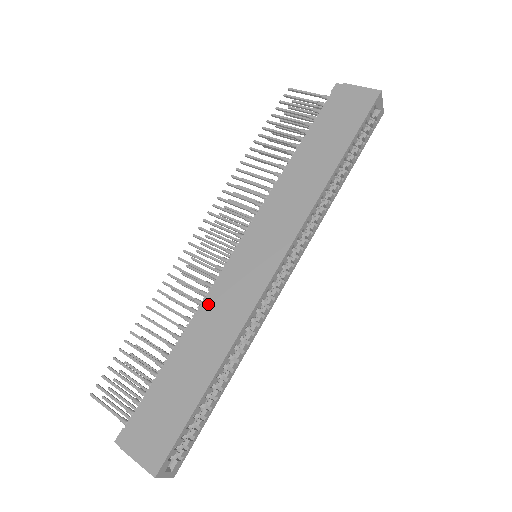
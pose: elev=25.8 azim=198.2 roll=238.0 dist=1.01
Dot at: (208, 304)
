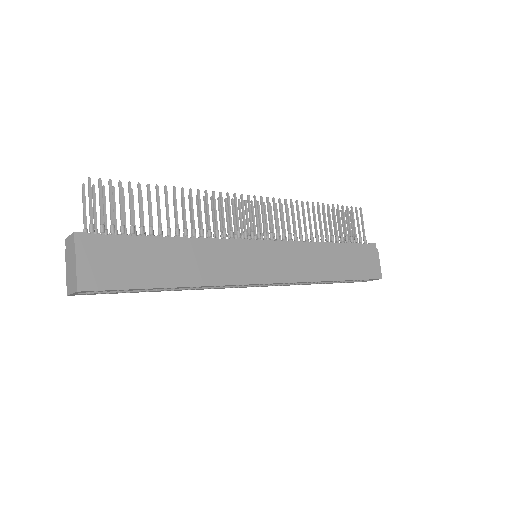
Dot at: (216, 245)
